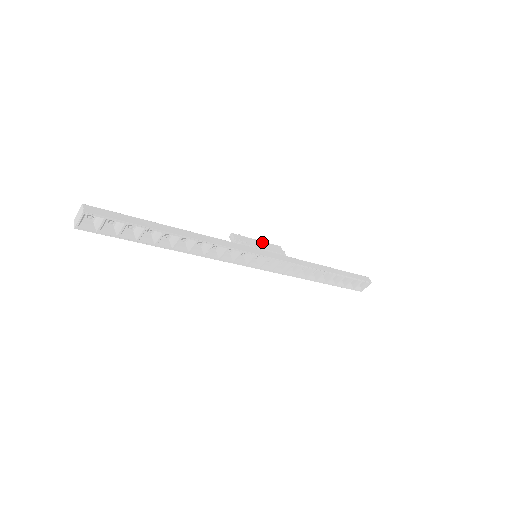
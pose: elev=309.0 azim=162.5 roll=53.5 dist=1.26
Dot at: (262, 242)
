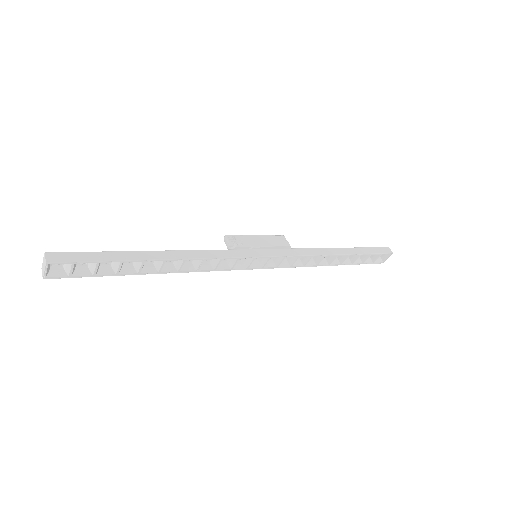
Dot at: (262, 236)
